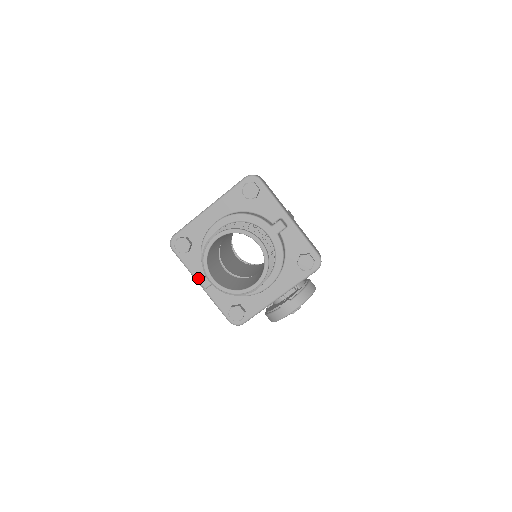
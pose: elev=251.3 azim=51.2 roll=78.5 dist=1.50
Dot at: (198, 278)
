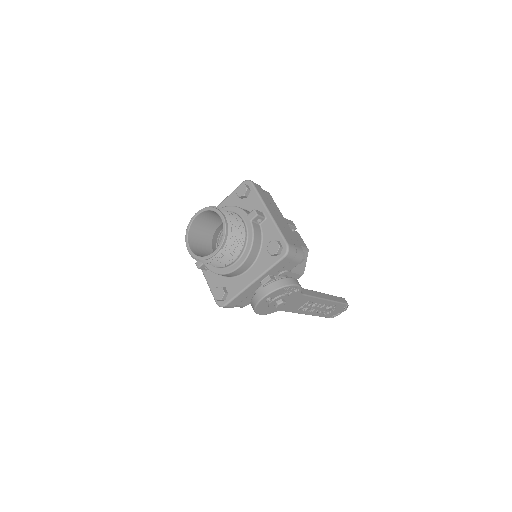
Dot at: occluded
